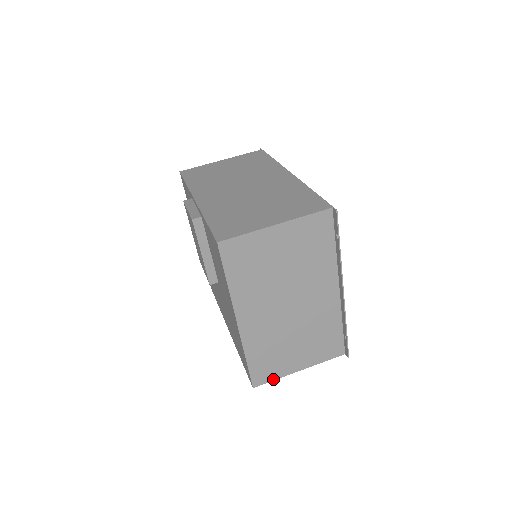
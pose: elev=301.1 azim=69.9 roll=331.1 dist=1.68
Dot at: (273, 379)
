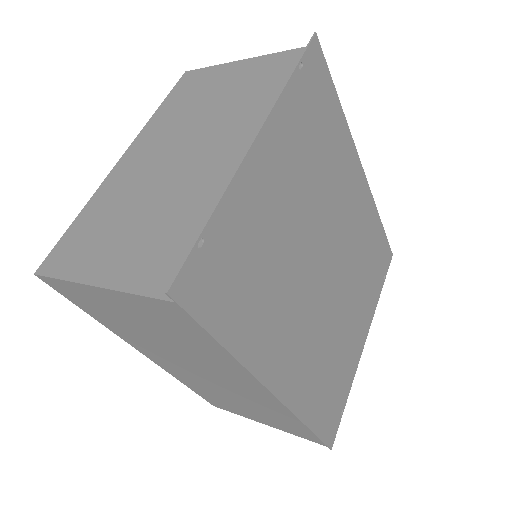
Dot at: (61, 276)
